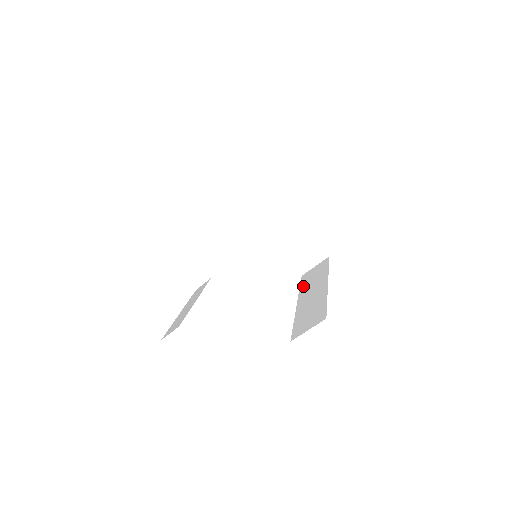
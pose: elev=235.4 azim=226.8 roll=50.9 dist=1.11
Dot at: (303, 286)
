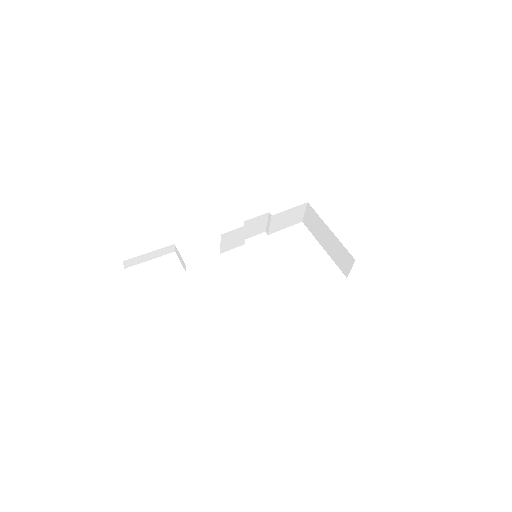
Dot at: occluded
